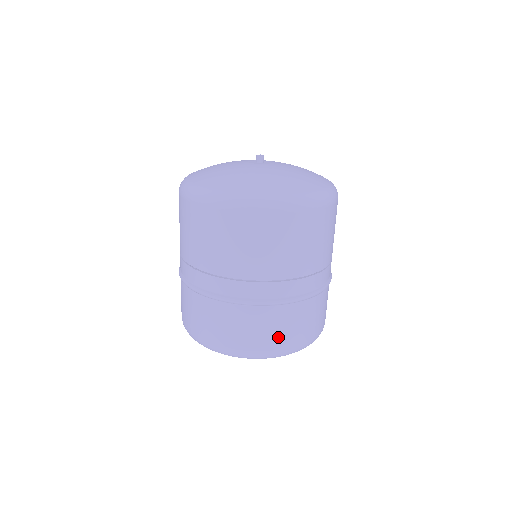
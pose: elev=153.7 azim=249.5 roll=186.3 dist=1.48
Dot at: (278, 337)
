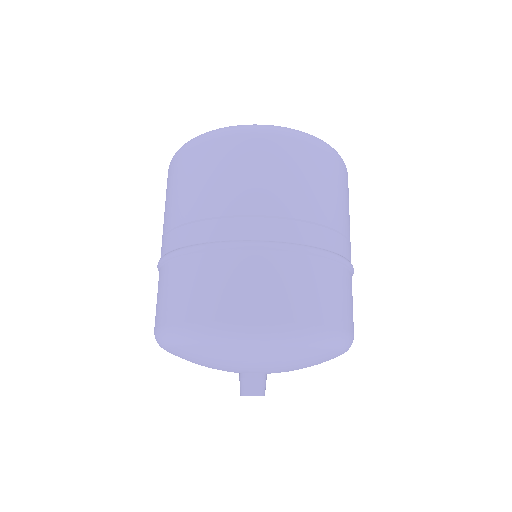
Dot at: (273, 301)
